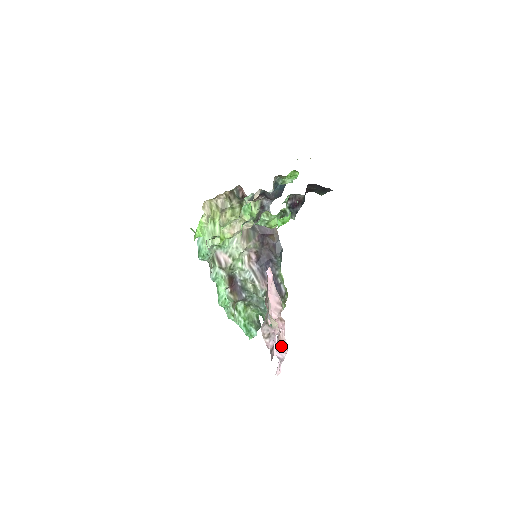
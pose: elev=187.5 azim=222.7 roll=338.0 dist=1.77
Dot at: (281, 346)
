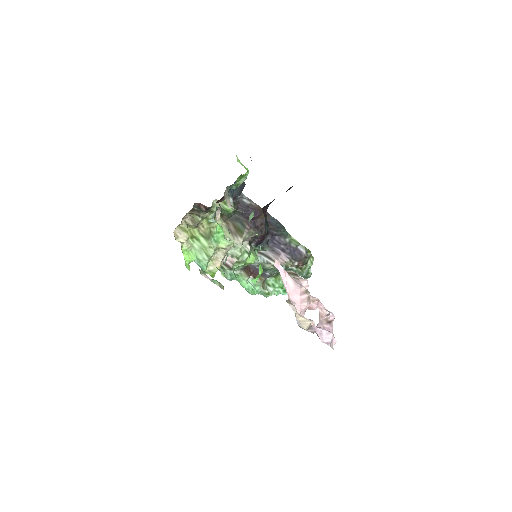
Dot at: (326, 319)
